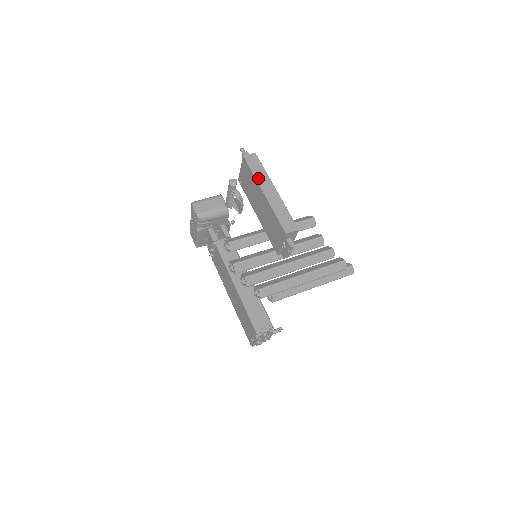
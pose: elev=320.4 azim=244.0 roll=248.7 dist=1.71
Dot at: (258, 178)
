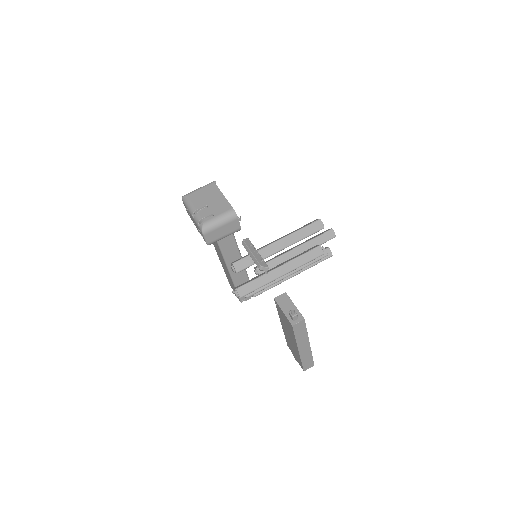
Dot at: (299, 341)
